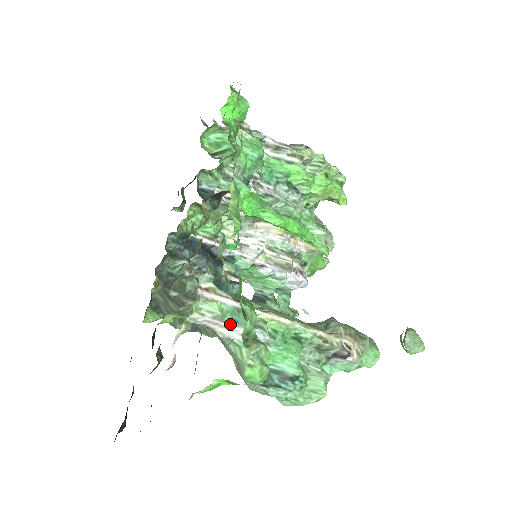
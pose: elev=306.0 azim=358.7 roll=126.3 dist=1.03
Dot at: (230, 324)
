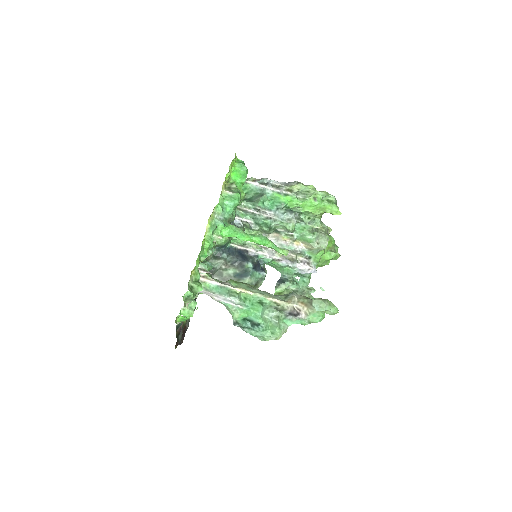
Dot at: (215, 294)
